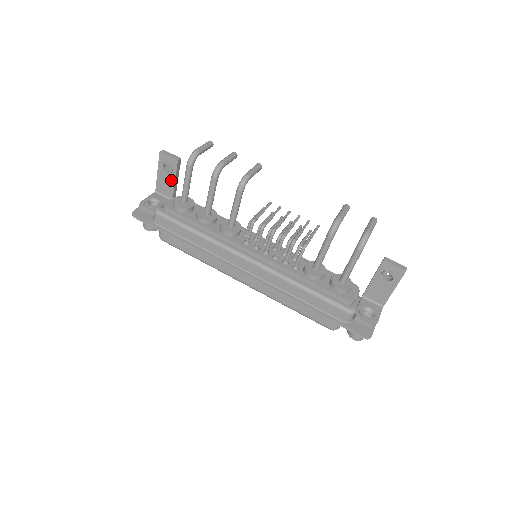
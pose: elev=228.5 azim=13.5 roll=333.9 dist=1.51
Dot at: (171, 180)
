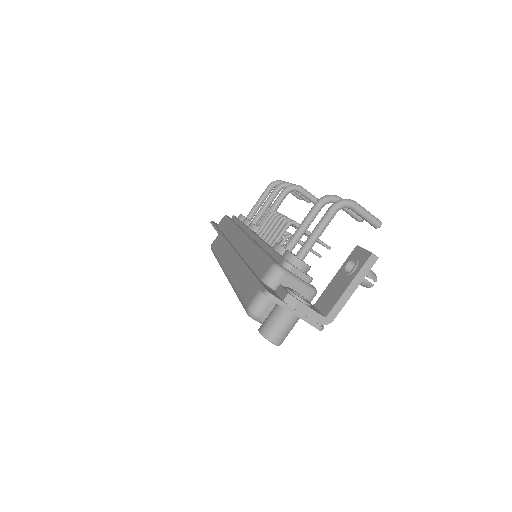
Dot at: (258, 222)
